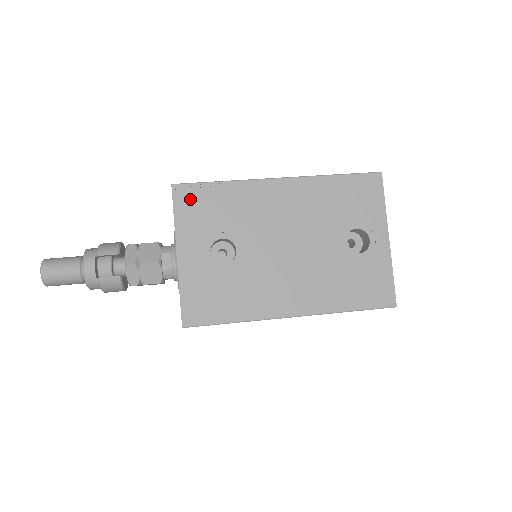
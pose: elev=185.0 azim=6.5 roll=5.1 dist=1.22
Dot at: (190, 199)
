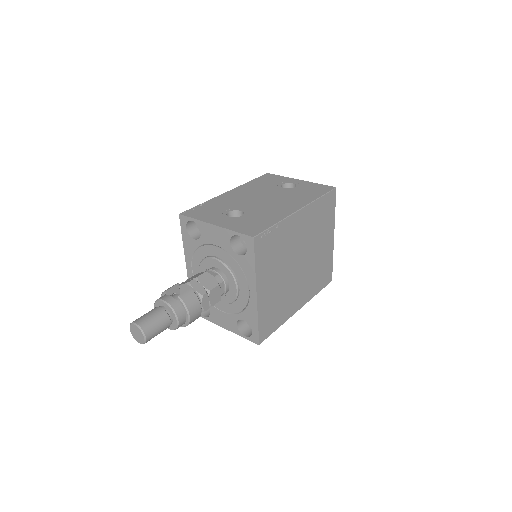
Dot at: (195, 212)
